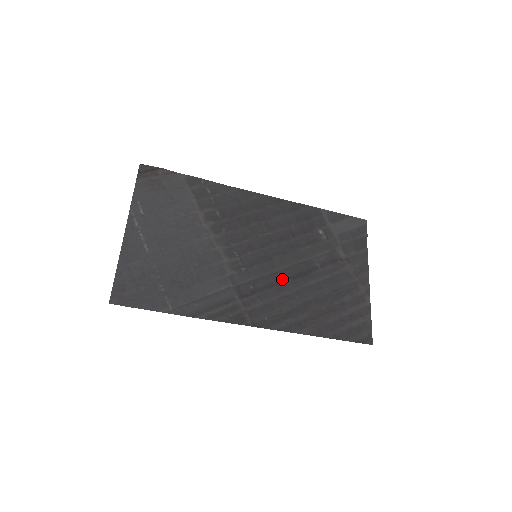
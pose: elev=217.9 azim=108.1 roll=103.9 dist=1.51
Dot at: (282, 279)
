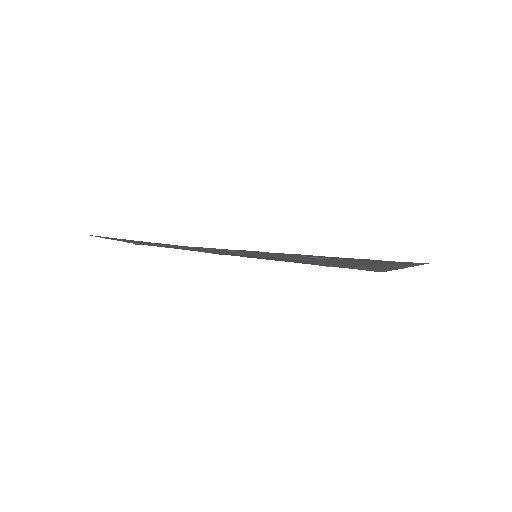
Dot at: (291, 260)
